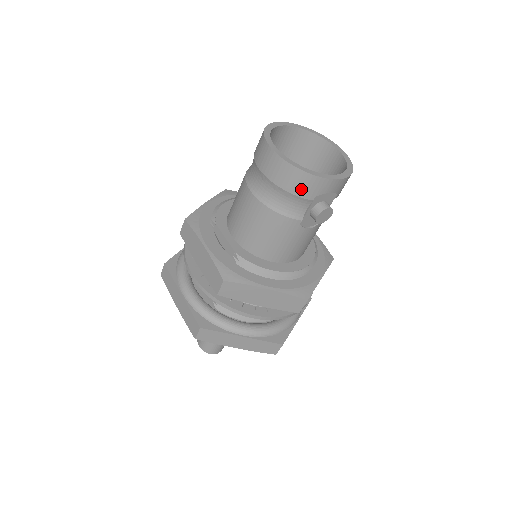
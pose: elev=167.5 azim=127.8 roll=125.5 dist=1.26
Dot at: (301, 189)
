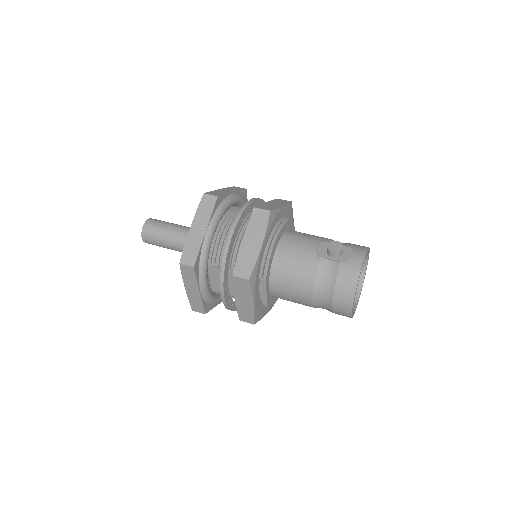
Dot at: occluded
